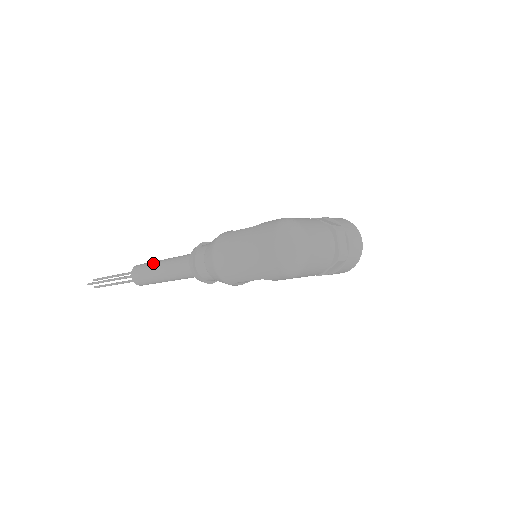
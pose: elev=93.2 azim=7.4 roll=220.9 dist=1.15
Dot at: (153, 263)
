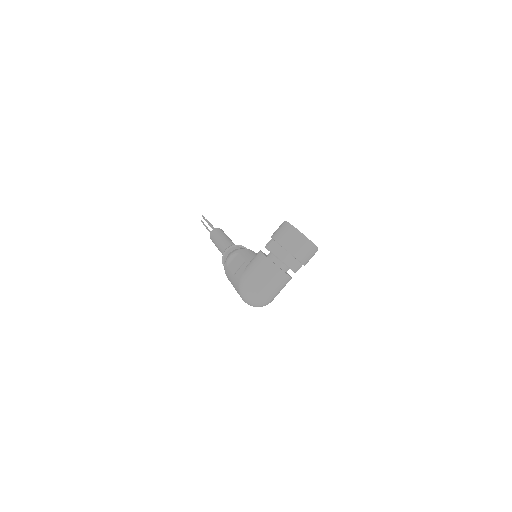
Dot at: (215, 242)
